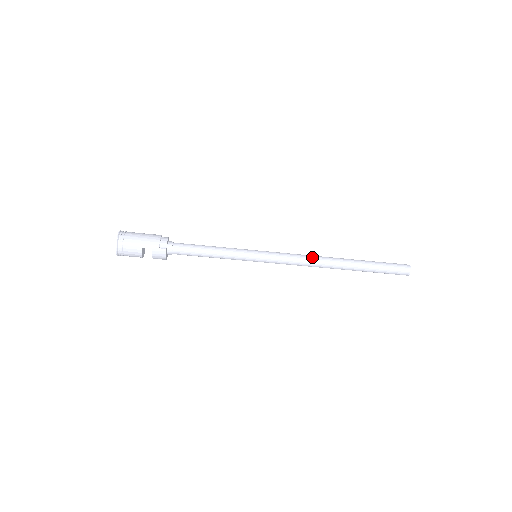
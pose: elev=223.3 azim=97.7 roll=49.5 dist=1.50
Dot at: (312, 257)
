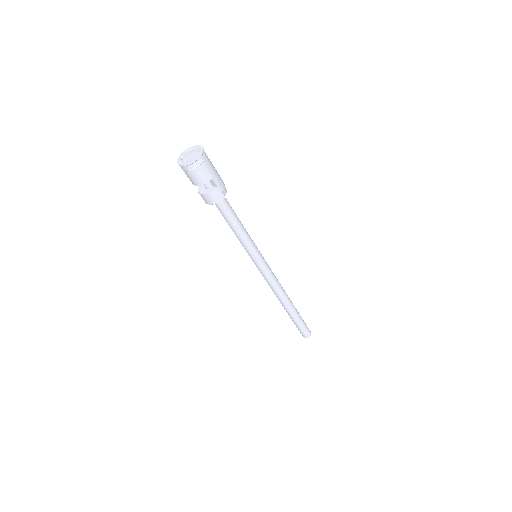
Dot at: occluded
